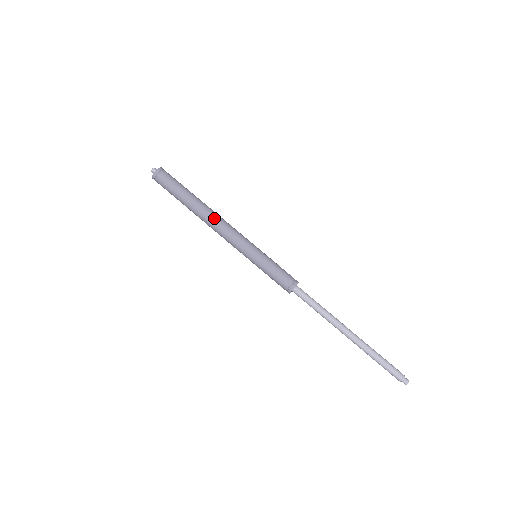
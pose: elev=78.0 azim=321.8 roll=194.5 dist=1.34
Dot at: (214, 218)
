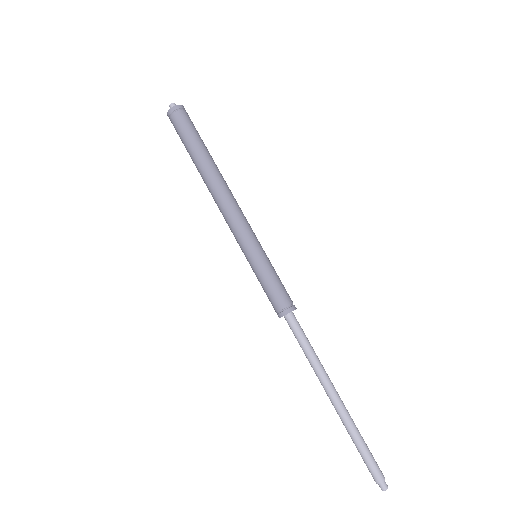
Dot at: (217, 193)
